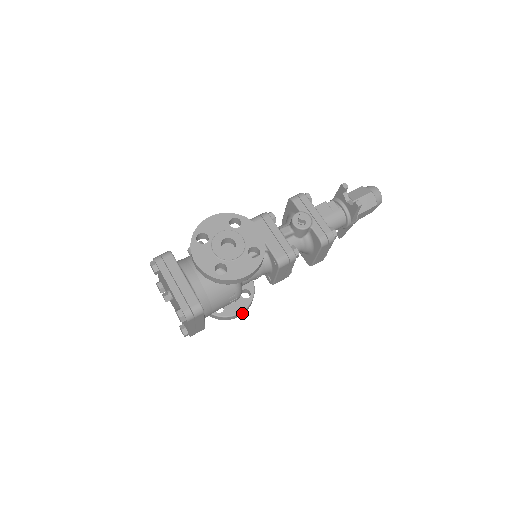
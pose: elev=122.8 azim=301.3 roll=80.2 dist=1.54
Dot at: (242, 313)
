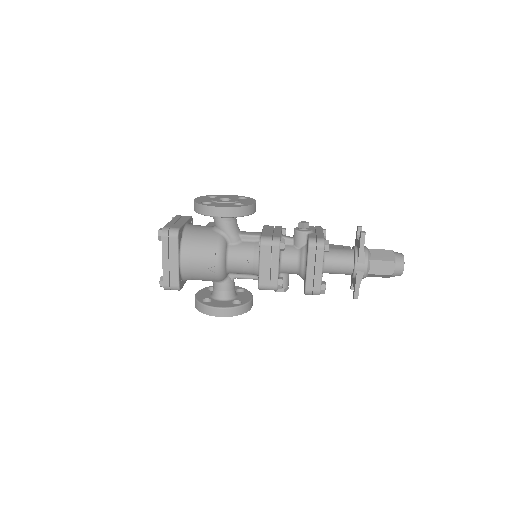
Dot at: (222, 313)
